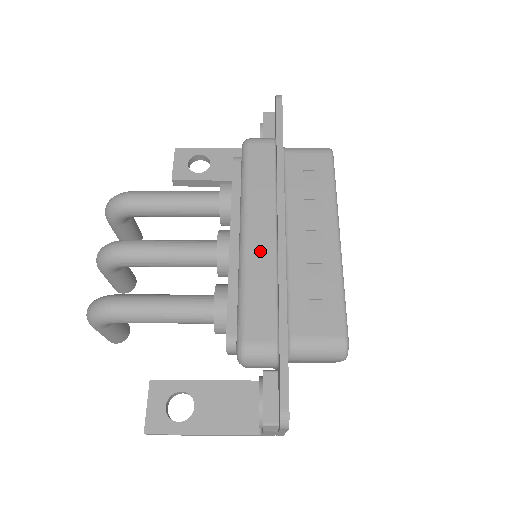
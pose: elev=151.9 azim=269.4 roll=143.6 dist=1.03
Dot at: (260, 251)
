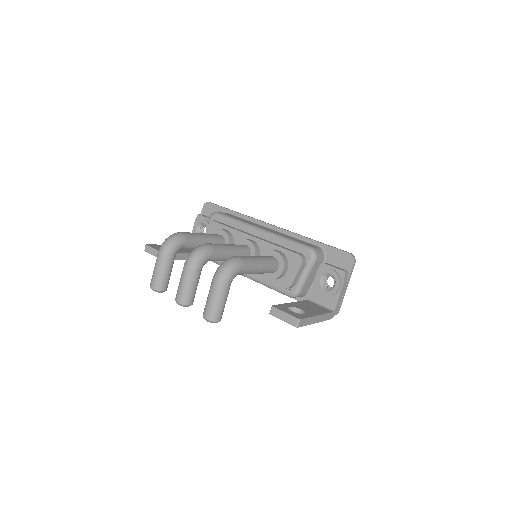
Dot at: (274, 232)
